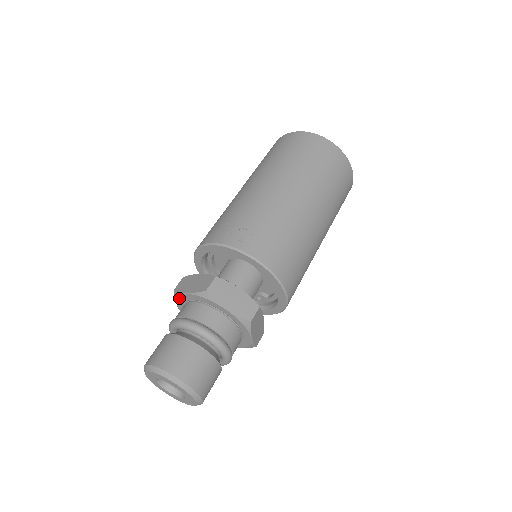
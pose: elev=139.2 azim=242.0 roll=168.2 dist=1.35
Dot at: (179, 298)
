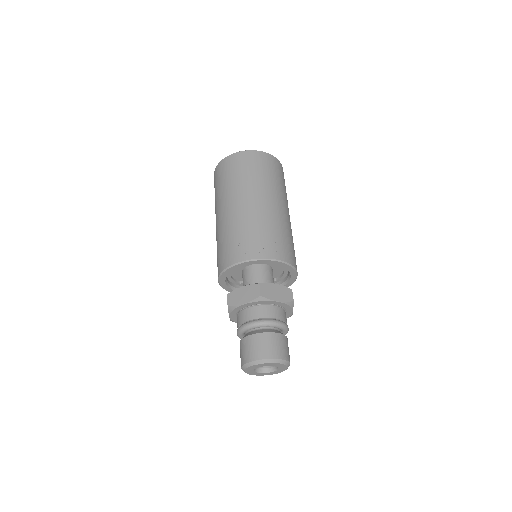
Dot at: (234, 310)
